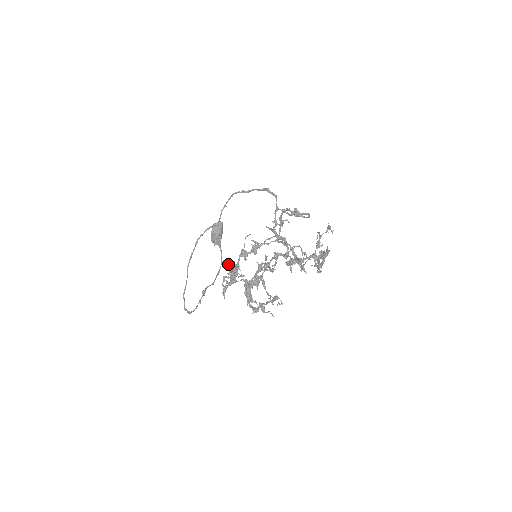
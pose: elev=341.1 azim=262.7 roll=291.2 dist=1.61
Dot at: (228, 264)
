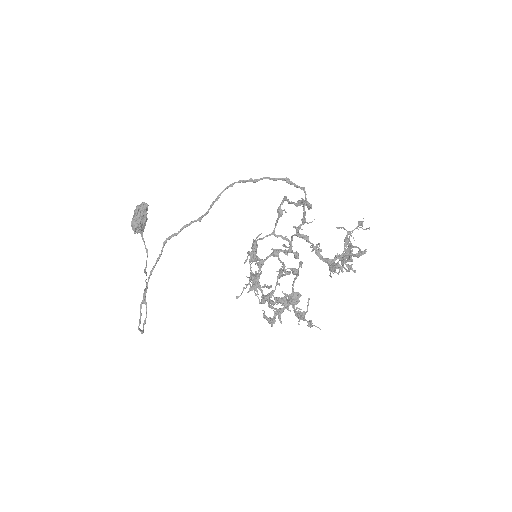
Dot at: (255, 276)
